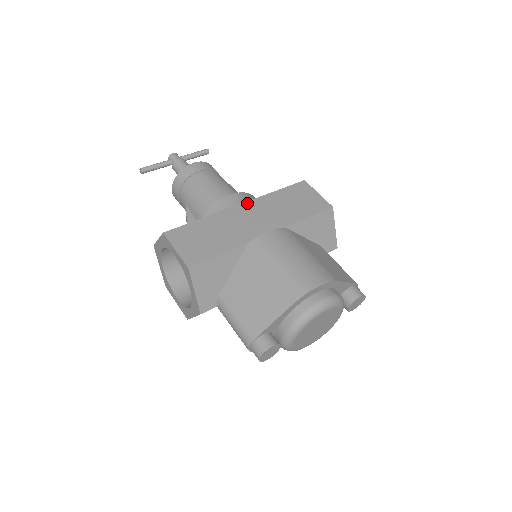
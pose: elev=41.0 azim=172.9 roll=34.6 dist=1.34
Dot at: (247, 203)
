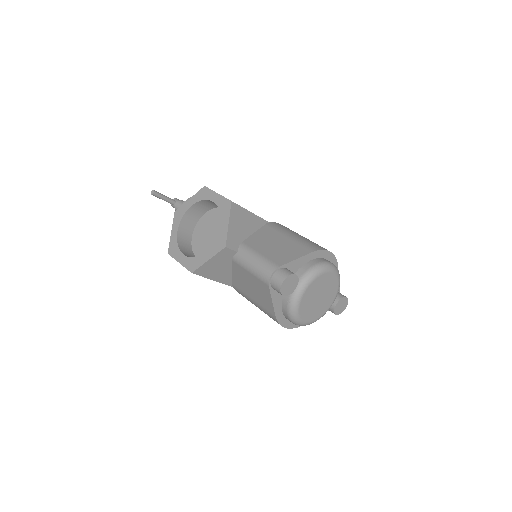
Dot at: occluded
